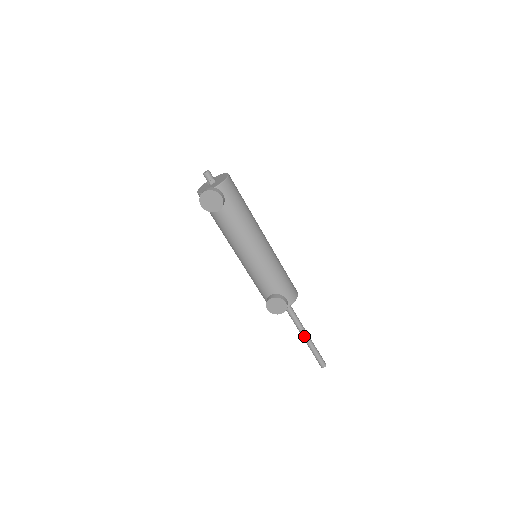
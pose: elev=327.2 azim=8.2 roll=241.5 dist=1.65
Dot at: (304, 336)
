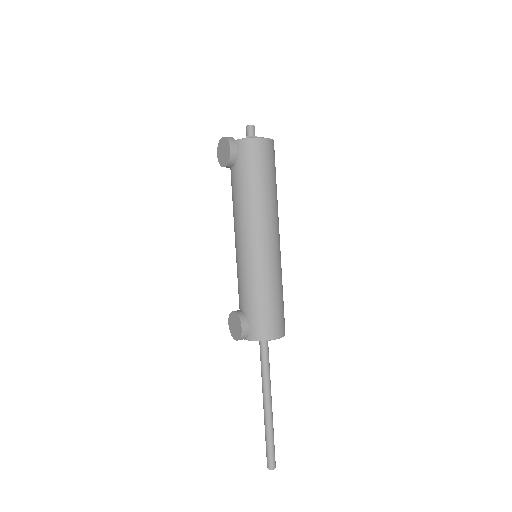
Dot at: (264, 403)
